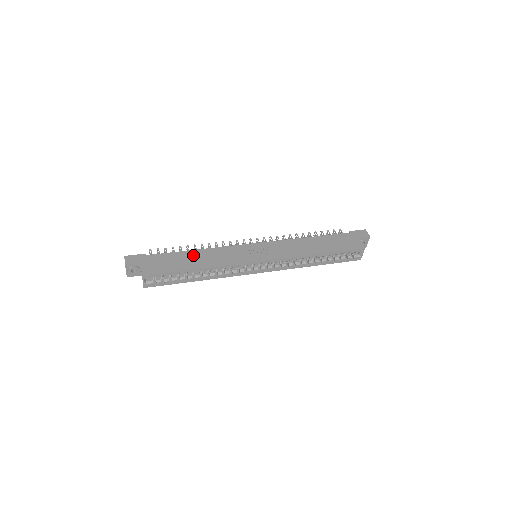
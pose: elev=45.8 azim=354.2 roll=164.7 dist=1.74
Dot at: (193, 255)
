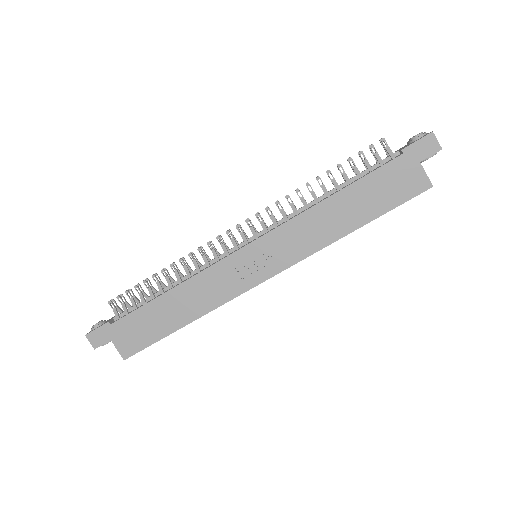
Dot at: (169, 303)
